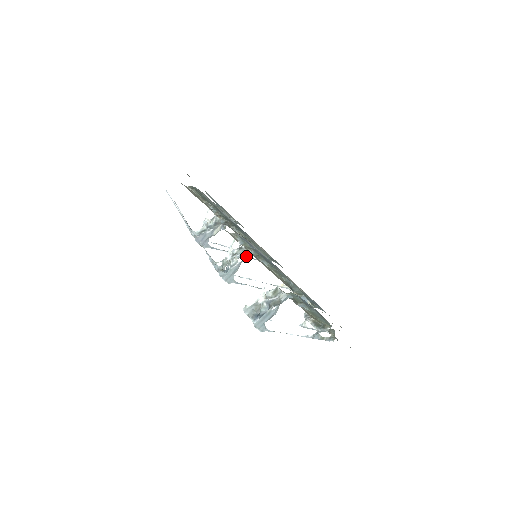
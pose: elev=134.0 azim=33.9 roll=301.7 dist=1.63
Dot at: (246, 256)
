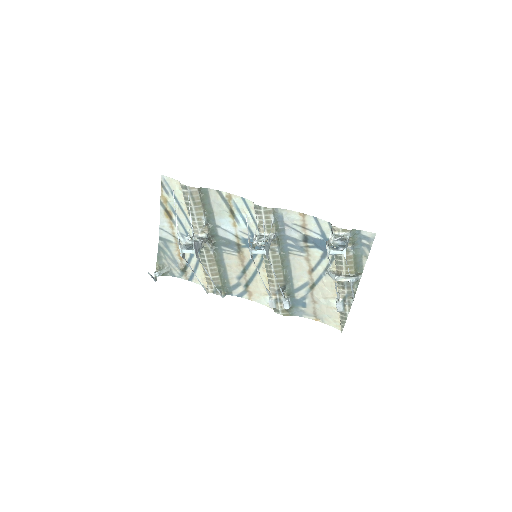
Dot at: (273, 236)
